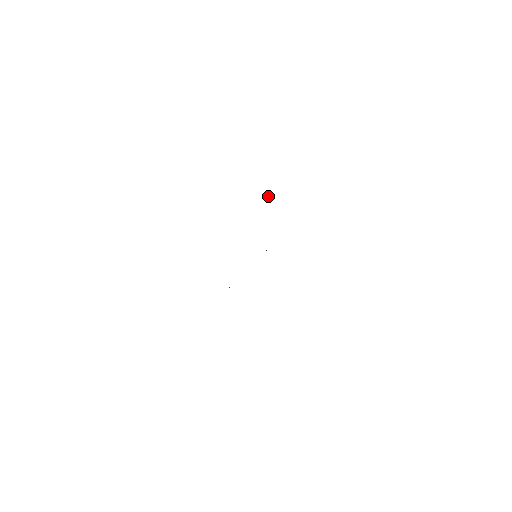
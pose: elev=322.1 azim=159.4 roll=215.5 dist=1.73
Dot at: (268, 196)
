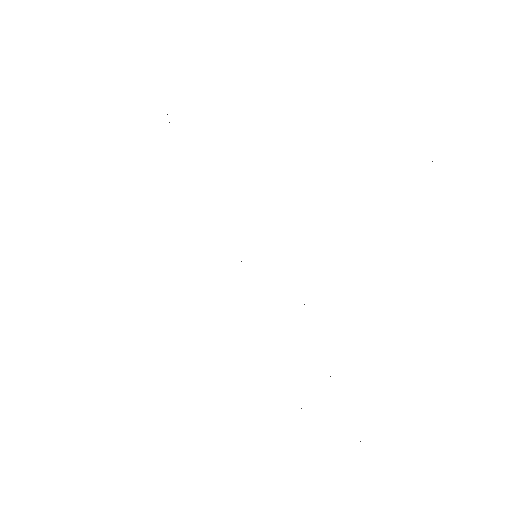
Dot at: occluded
